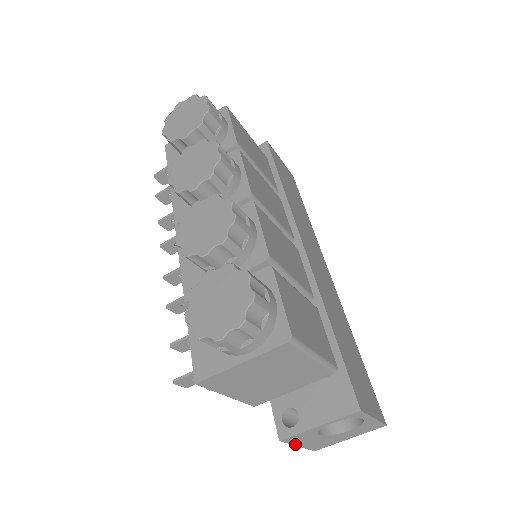
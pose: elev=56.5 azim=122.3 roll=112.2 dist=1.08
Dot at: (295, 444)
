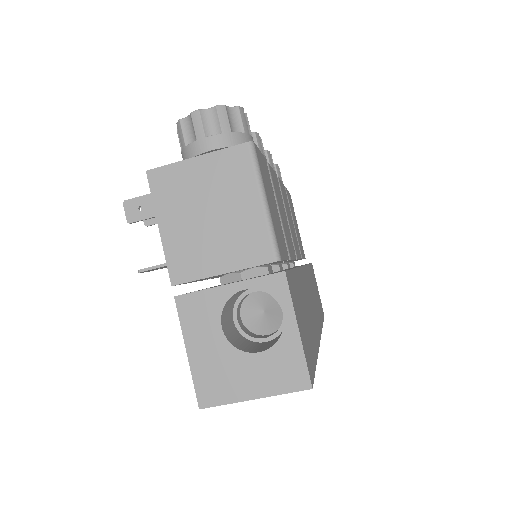
Dot at: (186, 337)
